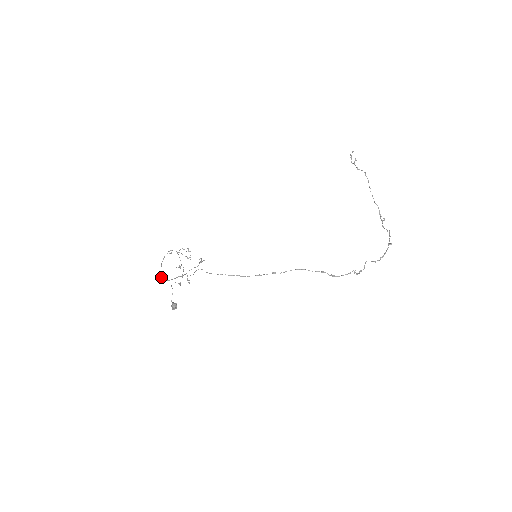
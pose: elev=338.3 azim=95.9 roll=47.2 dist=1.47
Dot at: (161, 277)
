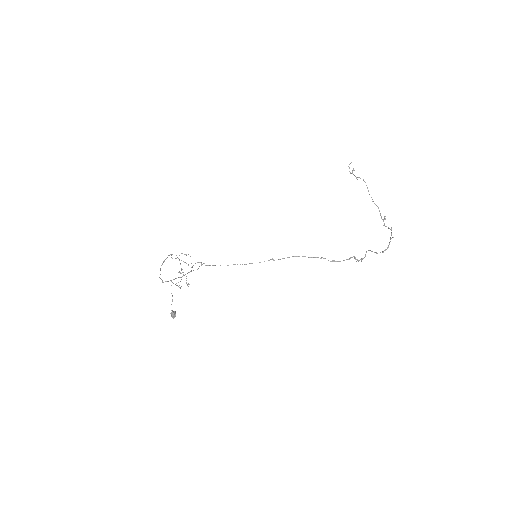
Dot at: (160, 278)
